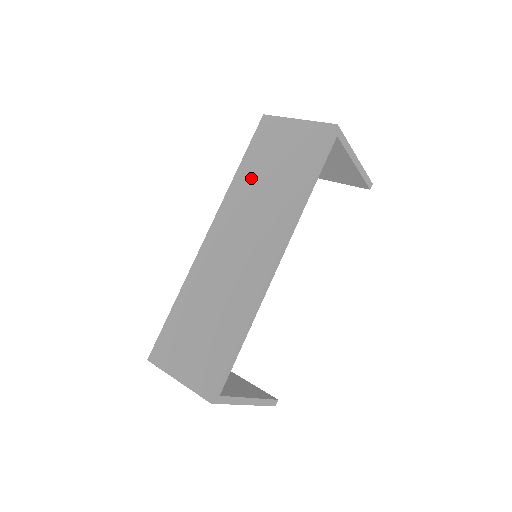
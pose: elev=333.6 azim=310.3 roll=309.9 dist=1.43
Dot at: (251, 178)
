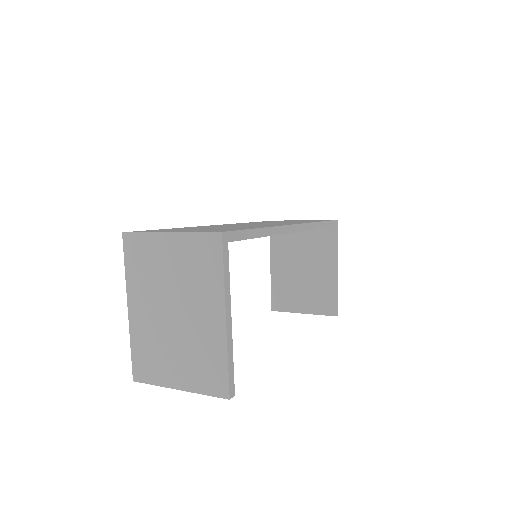
Dot at: (264, 222)
